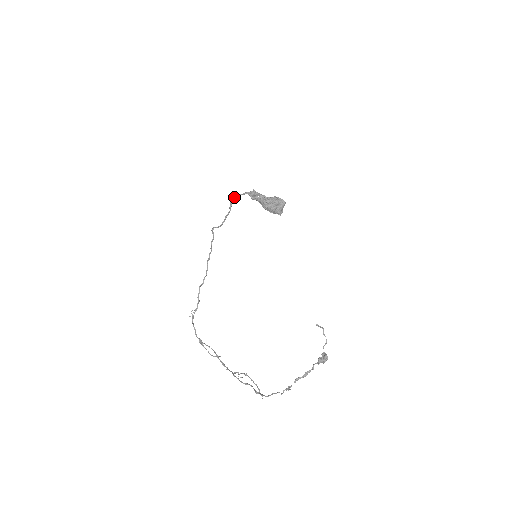
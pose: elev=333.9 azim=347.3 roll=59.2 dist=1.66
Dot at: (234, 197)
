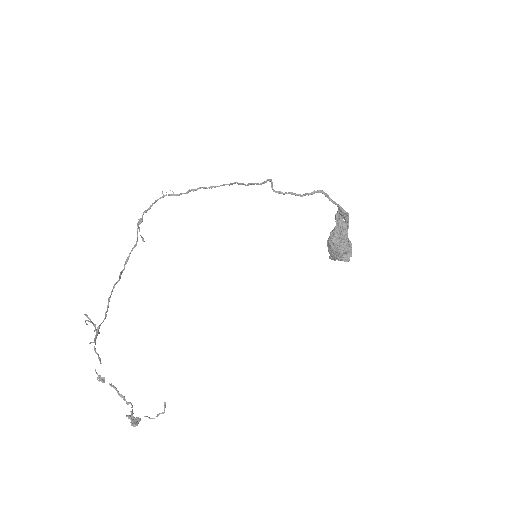
Dot at: (324, 193)
